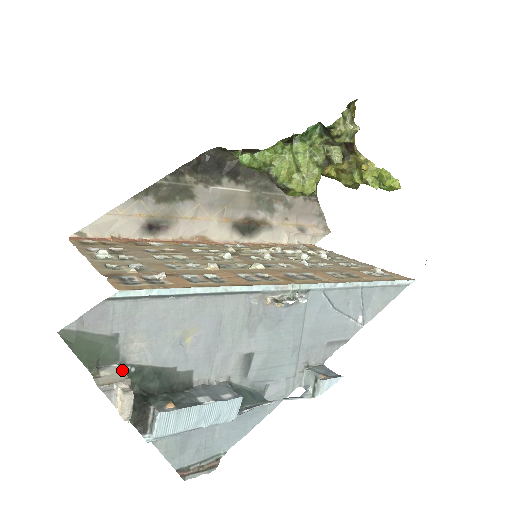
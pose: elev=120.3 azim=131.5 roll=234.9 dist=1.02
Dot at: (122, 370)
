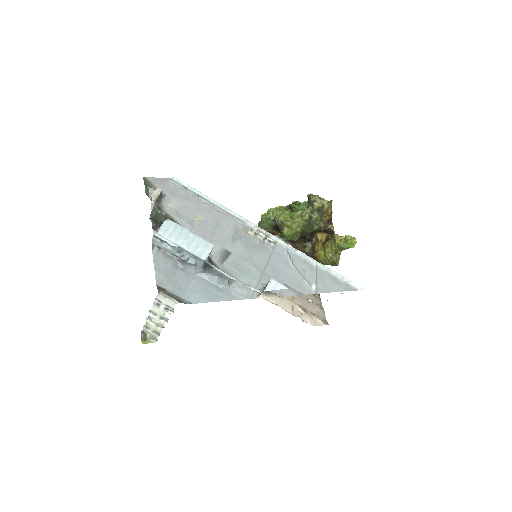
Dot at: (160, 201)
